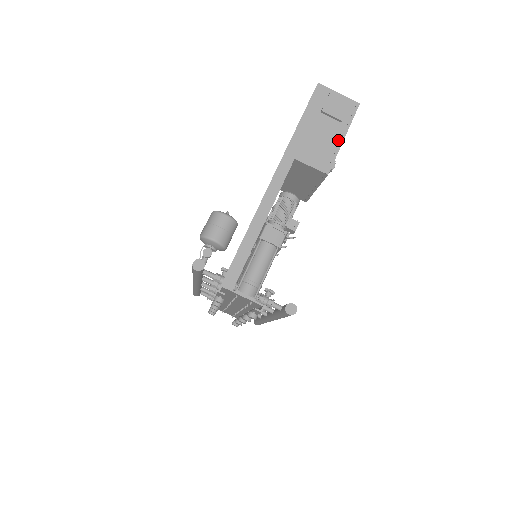
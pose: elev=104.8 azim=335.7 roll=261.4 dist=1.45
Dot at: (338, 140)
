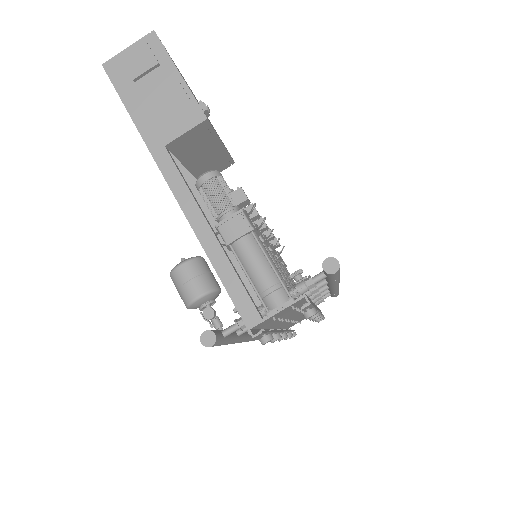
Dot at: (177, 81)
